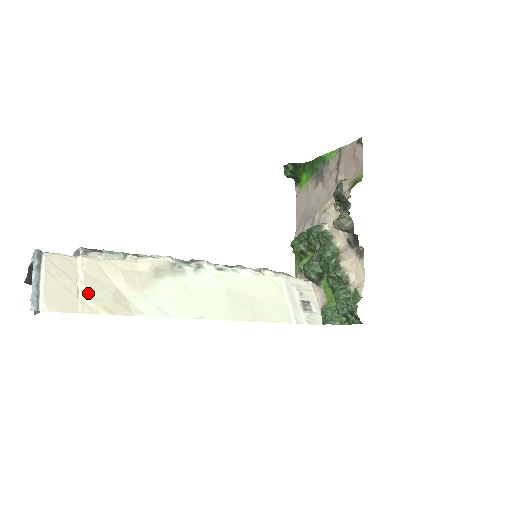
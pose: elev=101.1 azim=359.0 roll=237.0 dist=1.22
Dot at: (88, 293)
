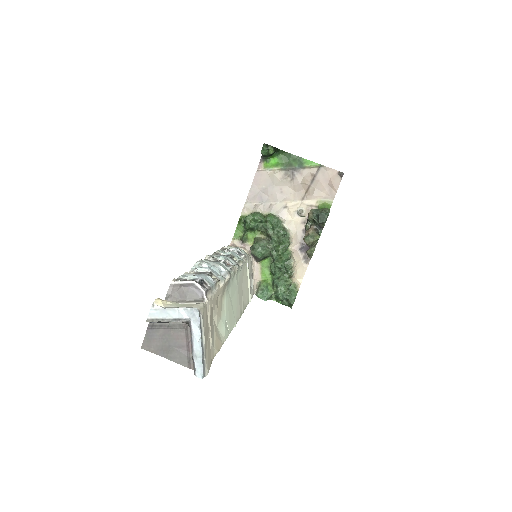
Dot at: (212, 338)
